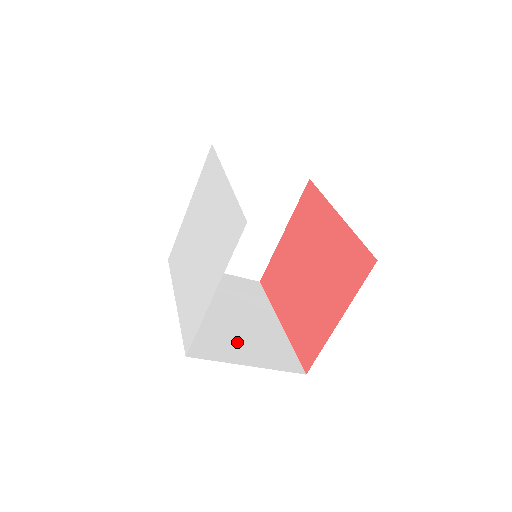
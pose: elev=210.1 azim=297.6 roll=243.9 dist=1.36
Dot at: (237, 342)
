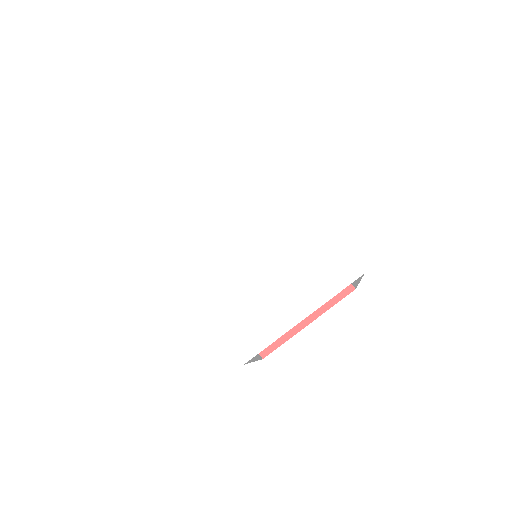
Dot at: occluded
